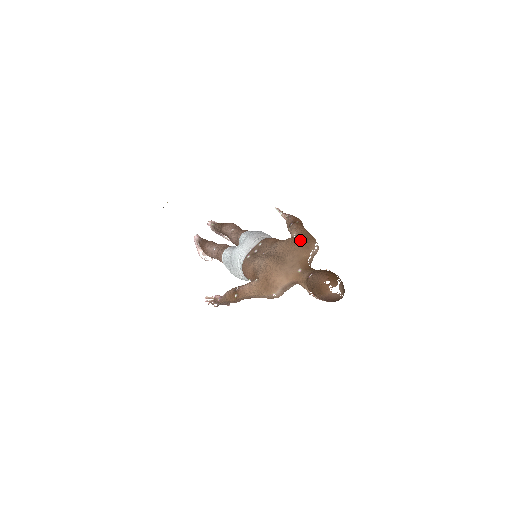
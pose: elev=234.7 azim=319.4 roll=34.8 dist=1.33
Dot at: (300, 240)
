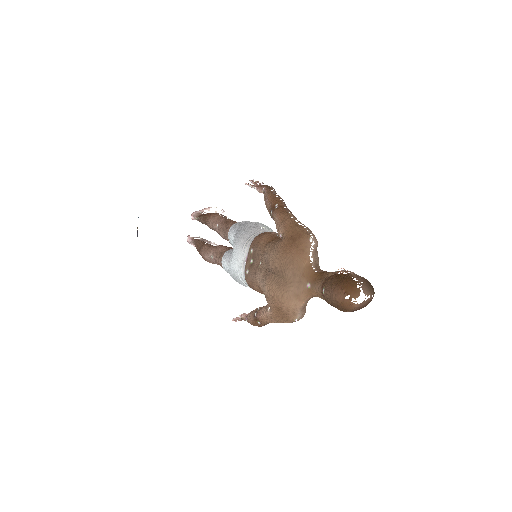
Dot at: (290, 245)
